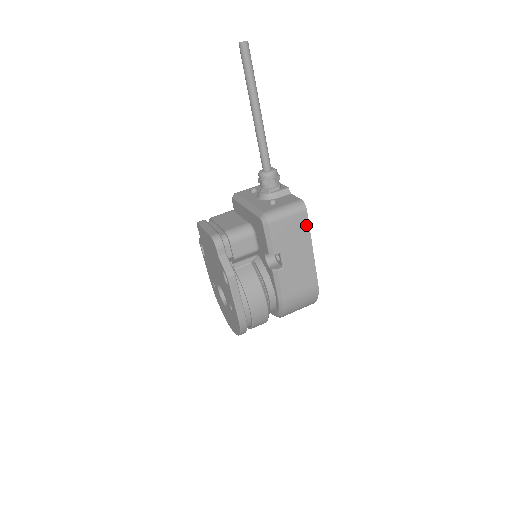
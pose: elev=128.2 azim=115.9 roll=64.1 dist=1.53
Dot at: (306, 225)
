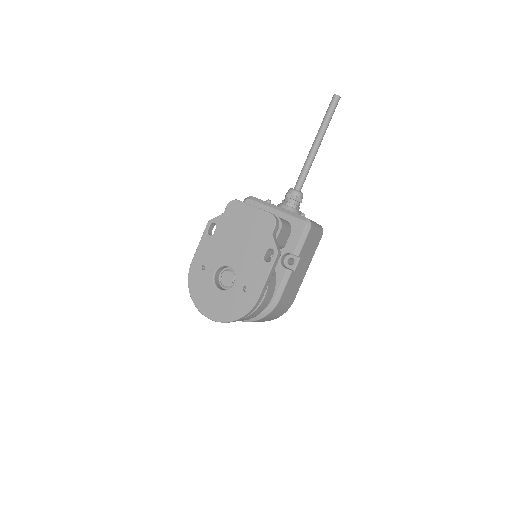
Dot at: (317, 245)
